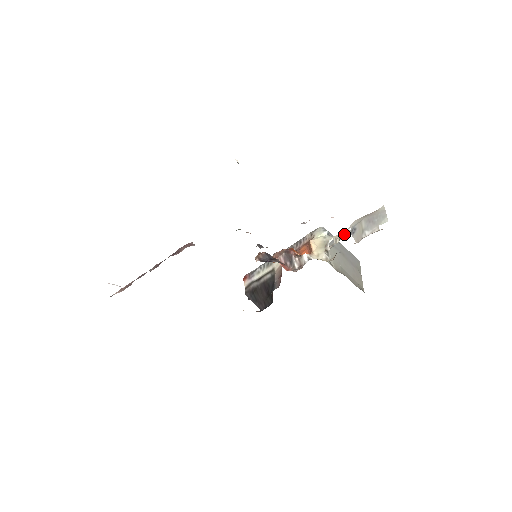
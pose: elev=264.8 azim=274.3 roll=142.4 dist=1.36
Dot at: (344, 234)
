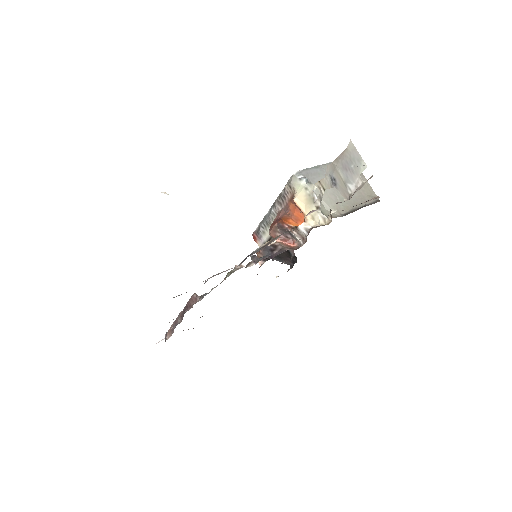
Dot at: (325, 182)
